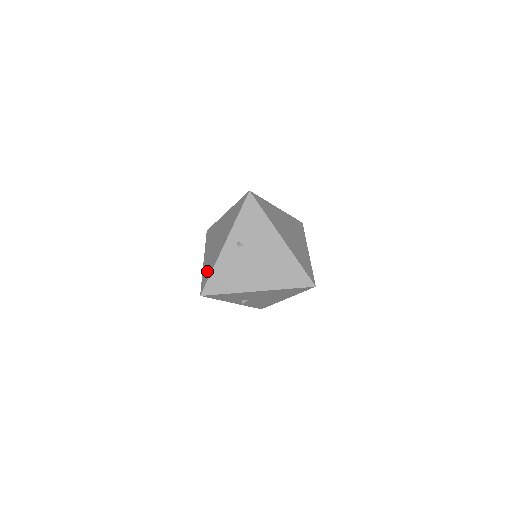
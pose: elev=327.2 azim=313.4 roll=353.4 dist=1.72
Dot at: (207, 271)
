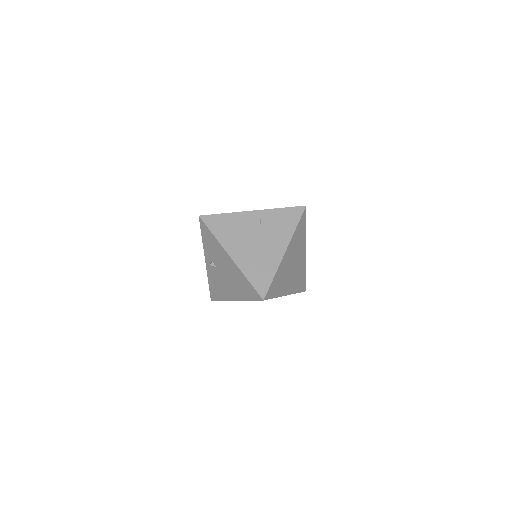
Dot at: occluded
